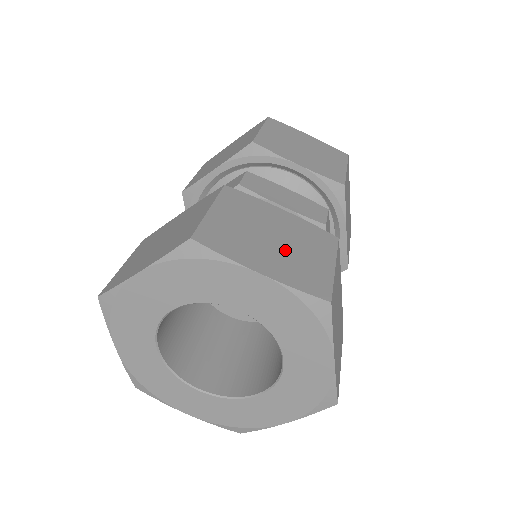
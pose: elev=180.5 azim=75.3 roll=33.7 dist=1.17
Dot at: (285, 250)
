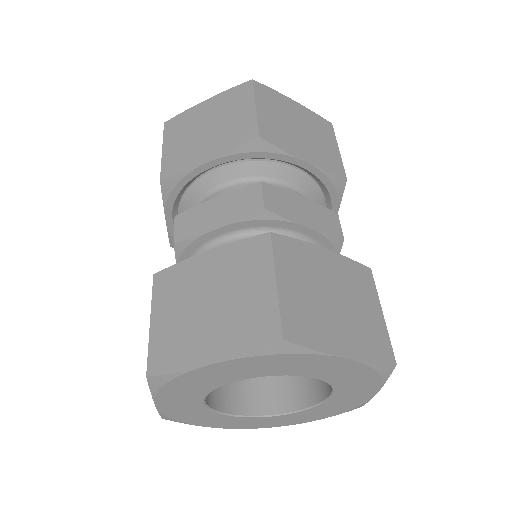
Dot at: (348, 312)
